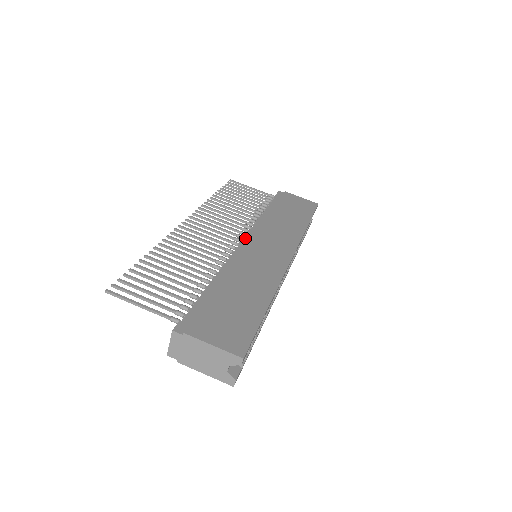
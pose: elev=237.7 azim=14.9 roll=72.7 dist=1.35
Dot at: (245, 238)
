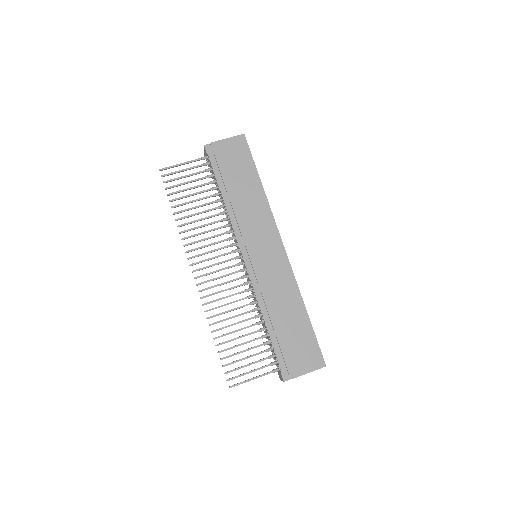
Dot at: (243, 254)
